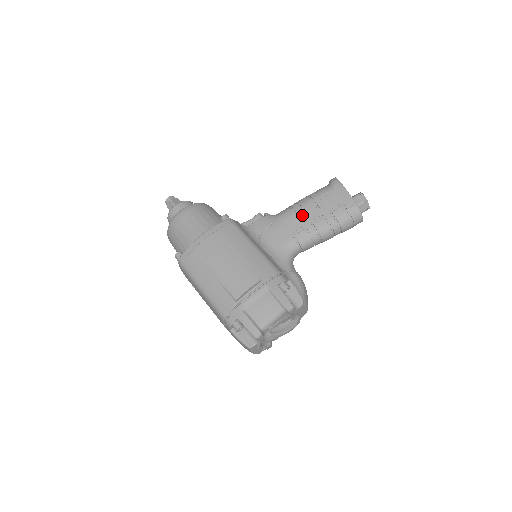
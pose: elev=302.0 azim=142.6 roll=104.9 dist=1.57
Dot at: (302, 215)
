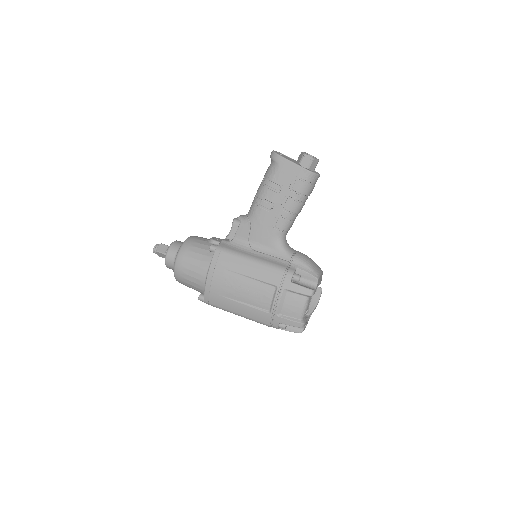
Dot at: (269, 206)
